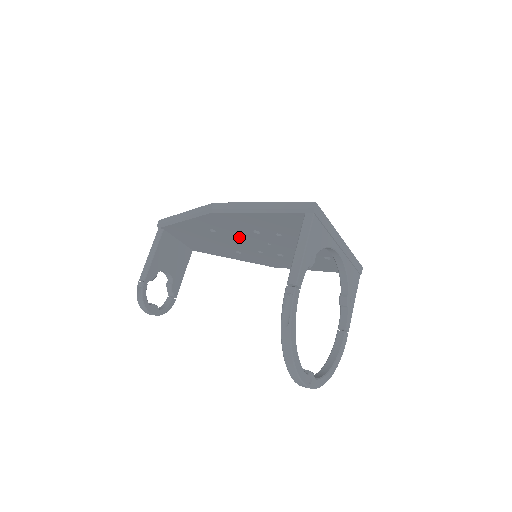
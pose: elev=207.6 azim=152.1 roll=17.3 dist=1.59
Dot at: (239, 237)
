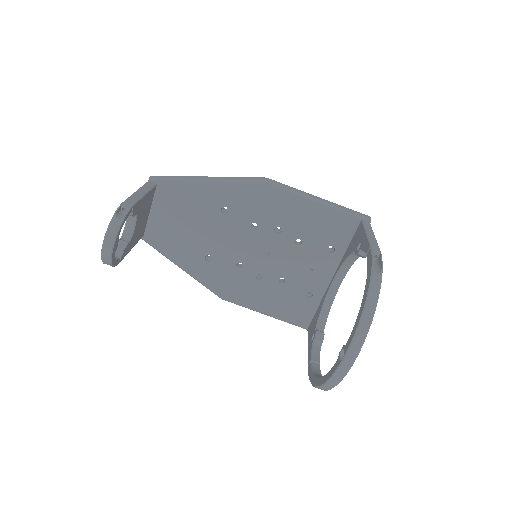
Dot at: (245, 232)
